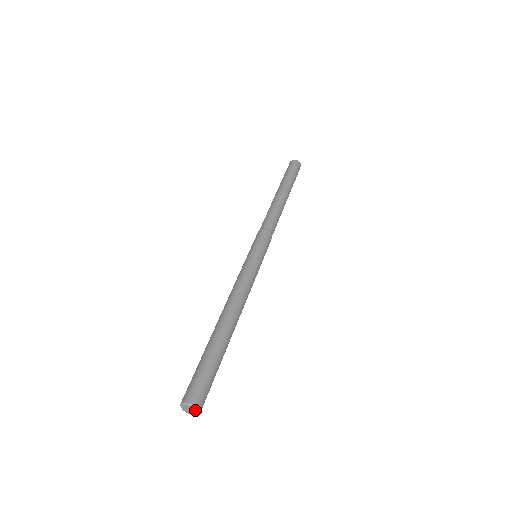
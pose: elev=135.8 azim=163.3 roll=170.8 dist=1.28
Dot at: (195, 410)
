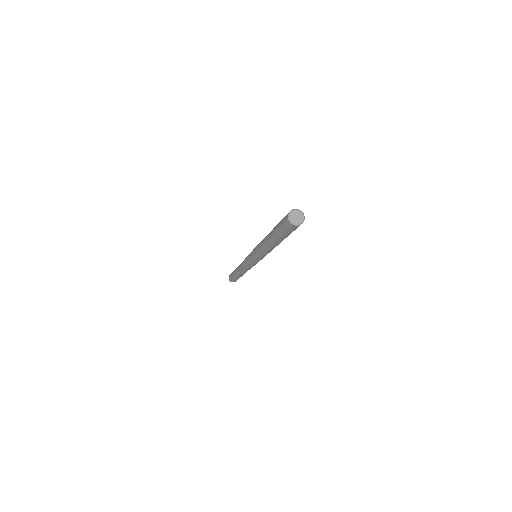
Dot at: (302, 217)
